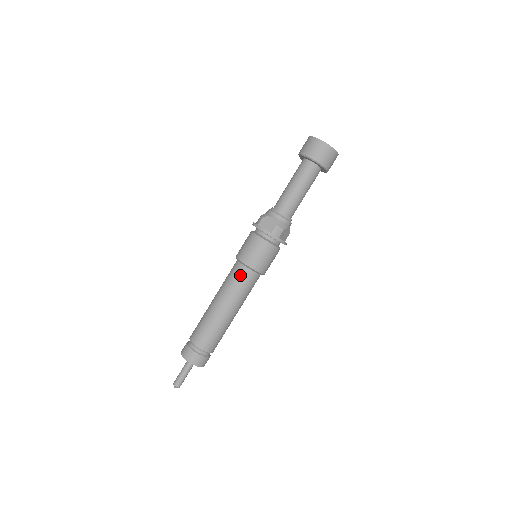
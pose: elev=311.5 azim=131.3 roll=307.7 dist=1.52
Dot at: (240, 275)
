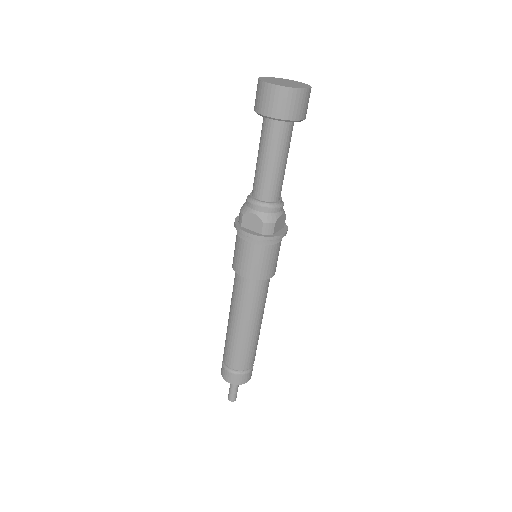
Dot at: (246, 290)
